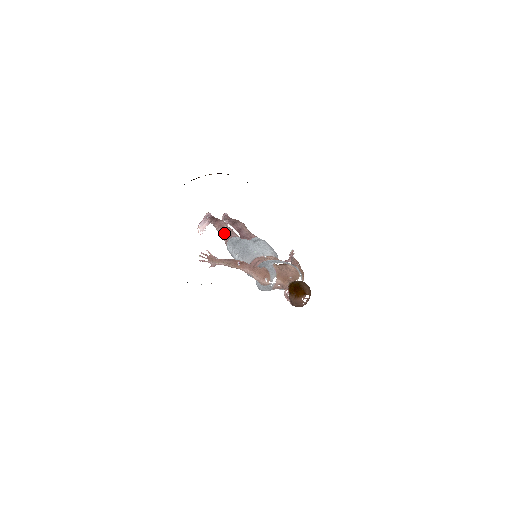
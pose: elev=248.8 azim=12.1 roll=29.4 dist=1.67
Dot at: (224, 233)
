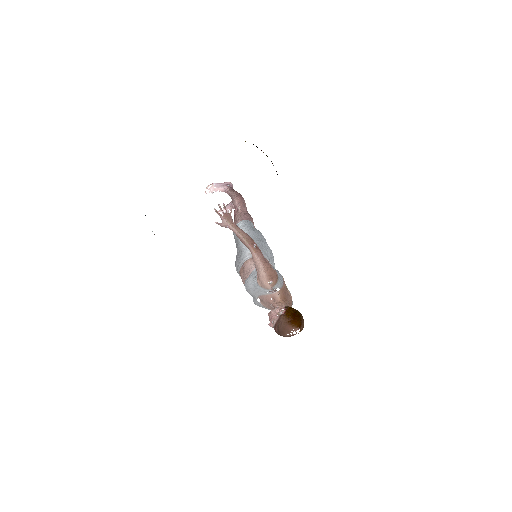
Dot at: (242, 211)
